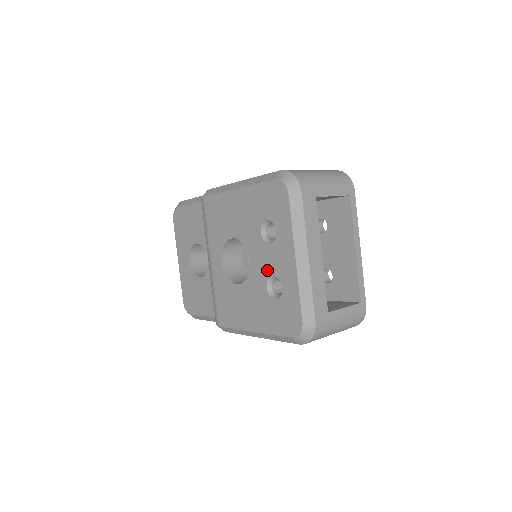
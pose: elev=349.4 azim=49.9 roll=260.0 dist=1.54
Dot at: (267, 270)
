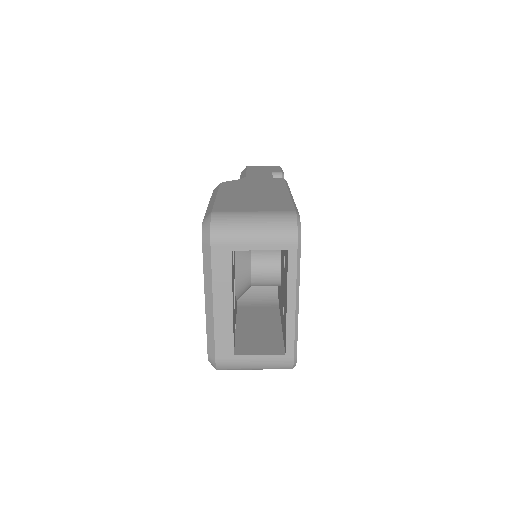
Dot at: occluded
